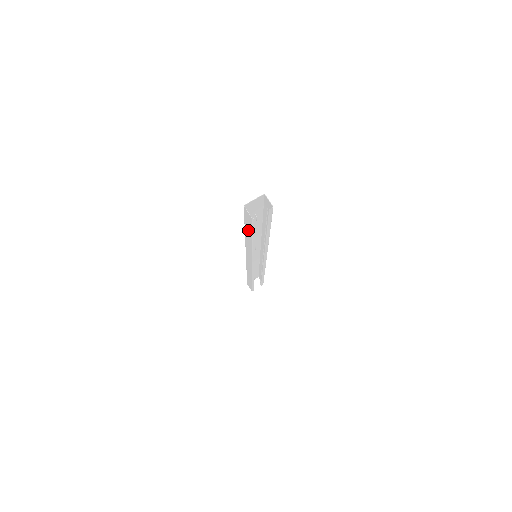
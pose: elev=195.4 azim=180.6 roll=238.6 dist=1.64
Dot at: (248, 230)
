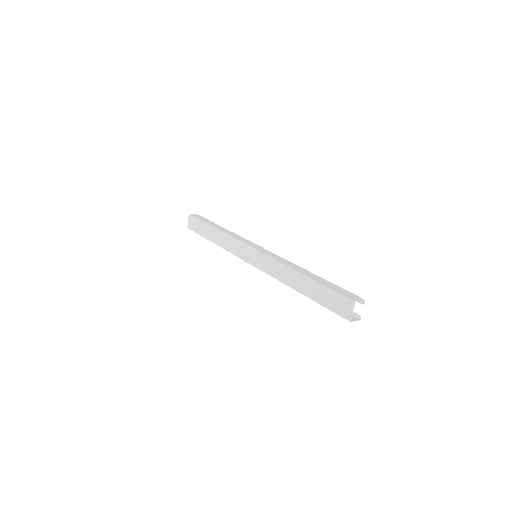
Dot at: occluded
